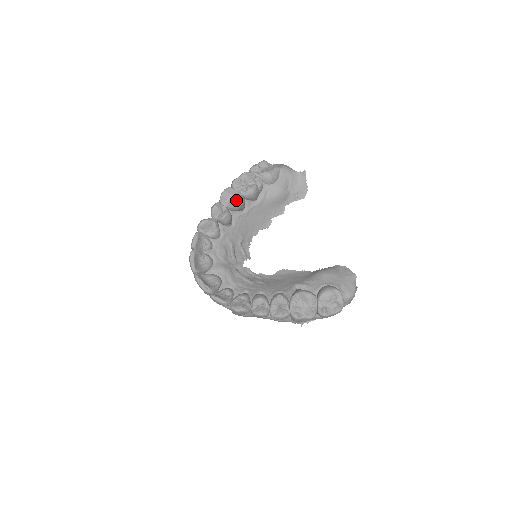
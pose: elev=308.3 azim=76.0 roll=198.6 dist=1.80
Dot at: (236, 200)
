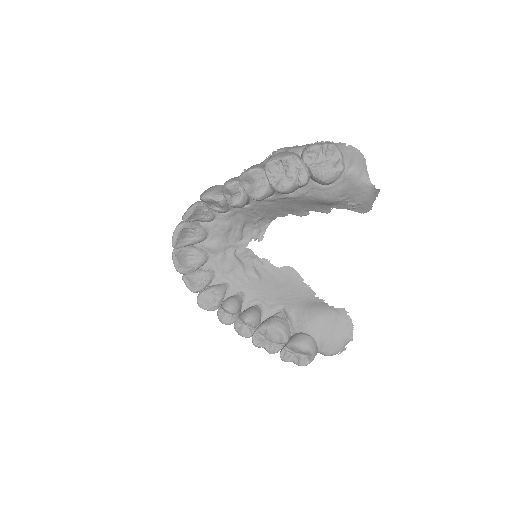
Dot at: (256, 193)
